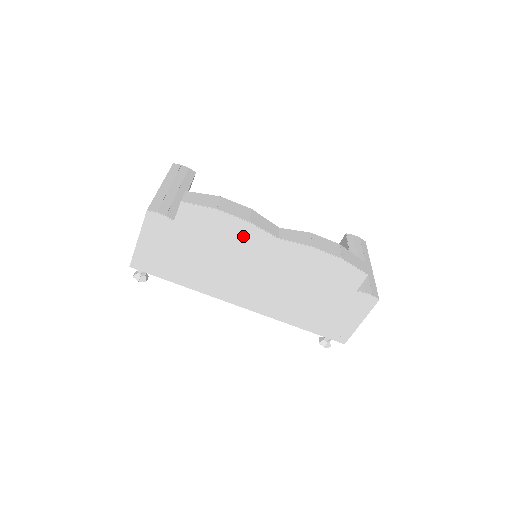
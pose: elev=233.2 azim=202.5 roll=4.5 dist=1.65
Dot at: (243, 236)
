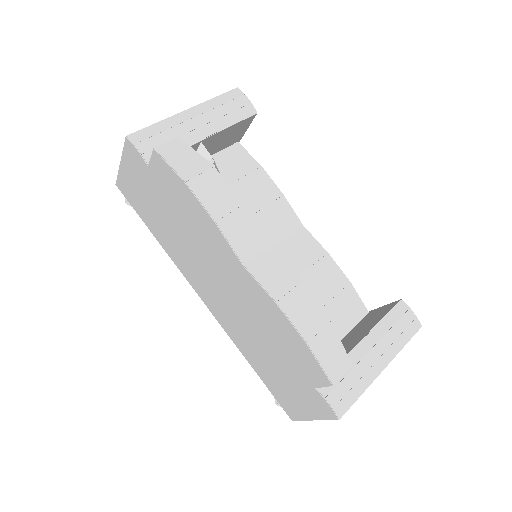
Dot at: (208, 232)
